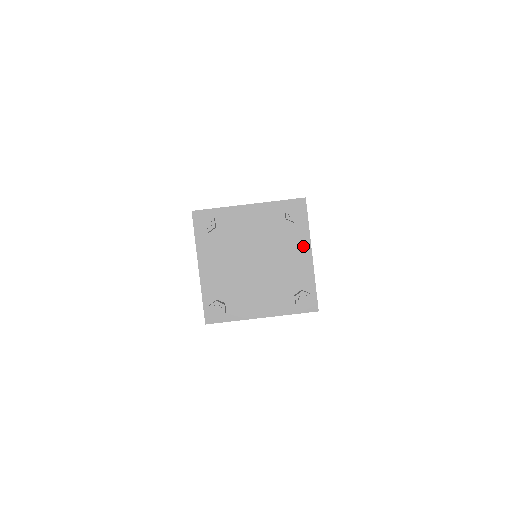
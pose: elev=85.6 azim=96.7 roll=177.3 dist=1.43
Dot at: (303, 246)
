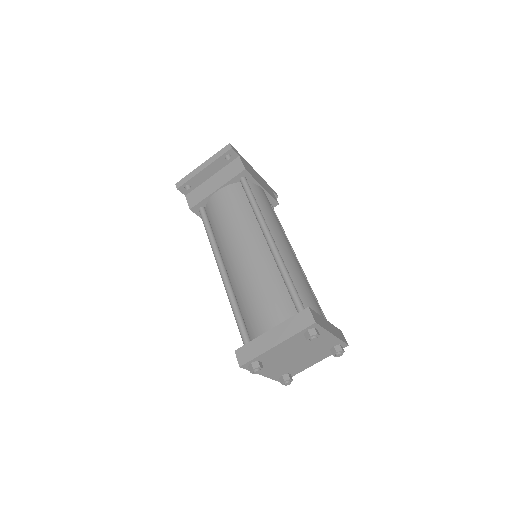
Dot at: (325, 336)
